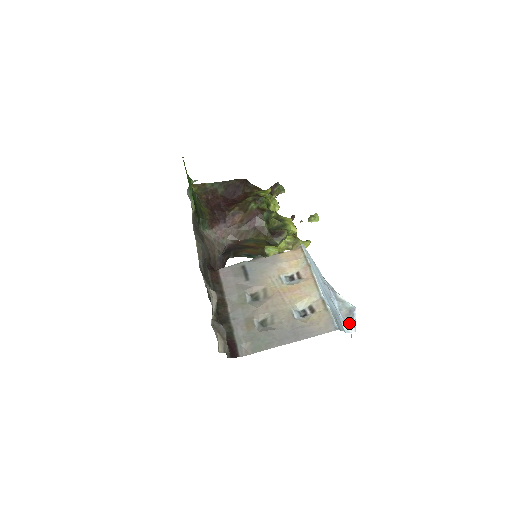
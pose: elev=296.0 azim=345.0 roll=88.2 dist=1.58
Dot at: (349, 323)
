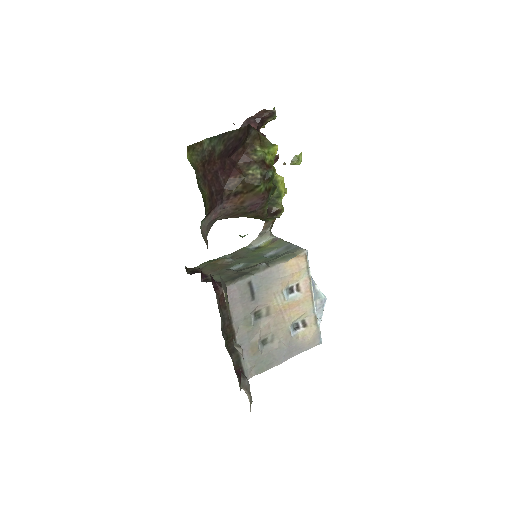
Dot at: (319, 314)
